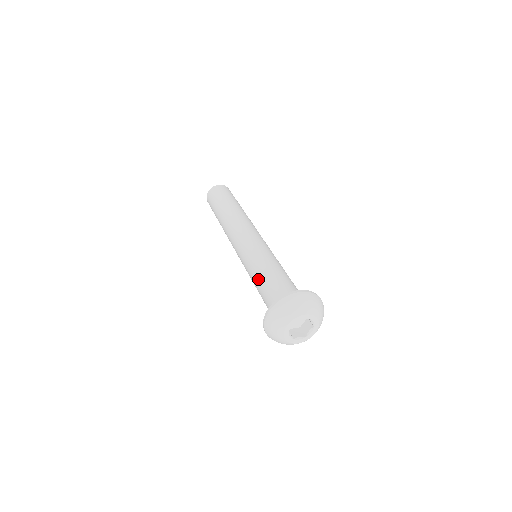
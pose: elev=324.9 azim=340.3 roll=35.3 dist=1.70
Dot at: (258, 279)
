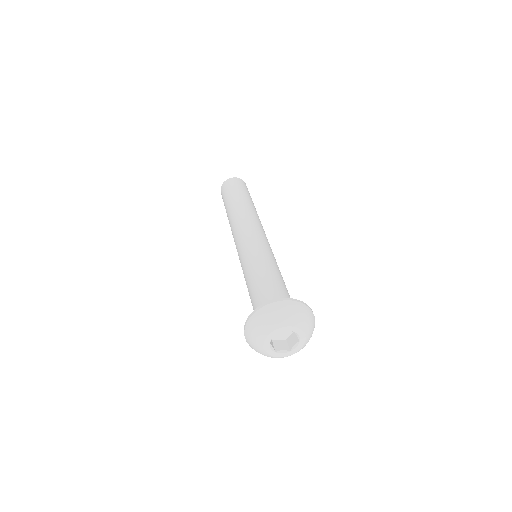
Dot at: (250, 281)
